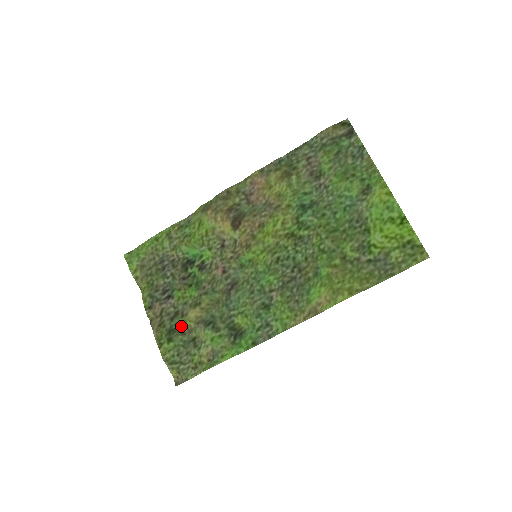
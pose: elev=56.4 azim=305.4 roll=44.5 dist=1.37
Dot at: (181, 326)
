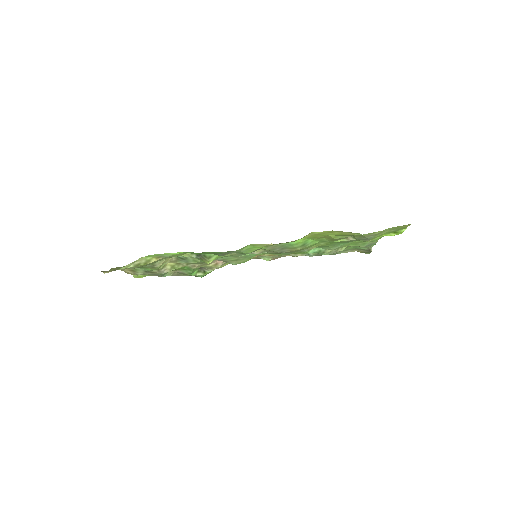
Dot at: (151, 269)
